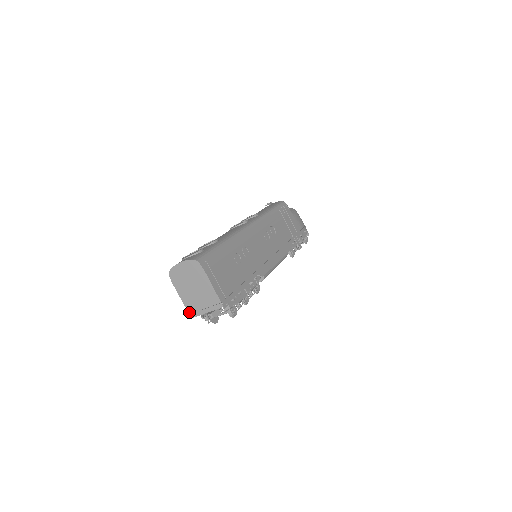
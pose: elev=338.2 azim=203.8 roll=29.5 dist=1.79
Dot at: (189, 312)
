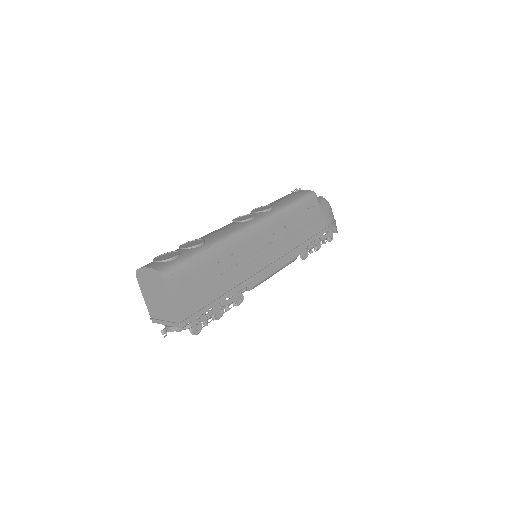
Dot at: (151, 316)
